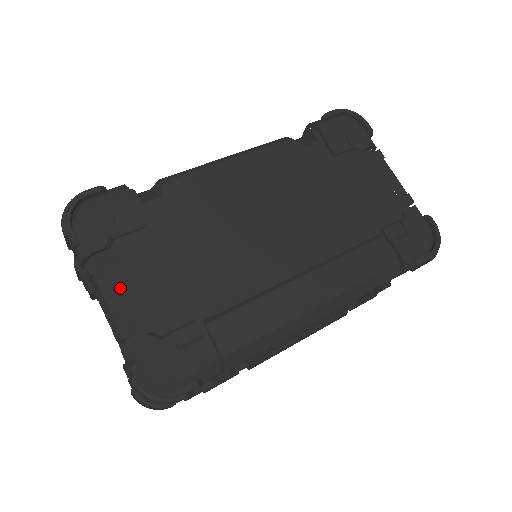
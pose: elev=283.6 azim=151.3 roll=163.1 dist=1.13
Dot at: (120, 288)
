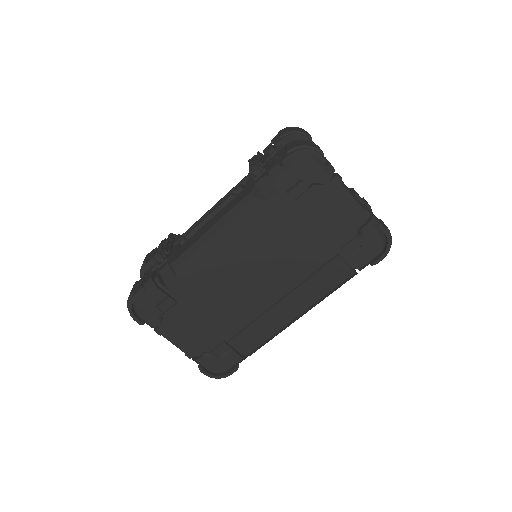
Dot at: (178, 337)
